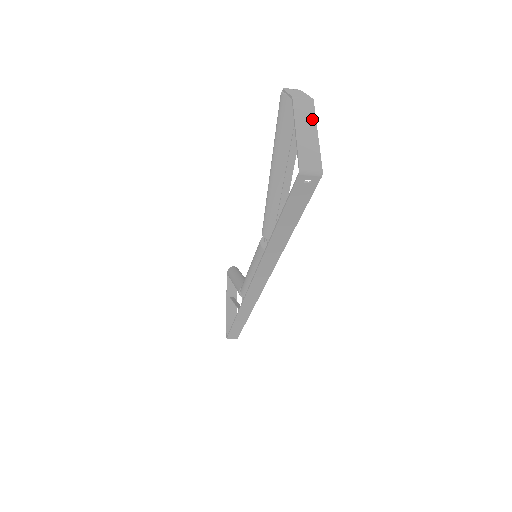
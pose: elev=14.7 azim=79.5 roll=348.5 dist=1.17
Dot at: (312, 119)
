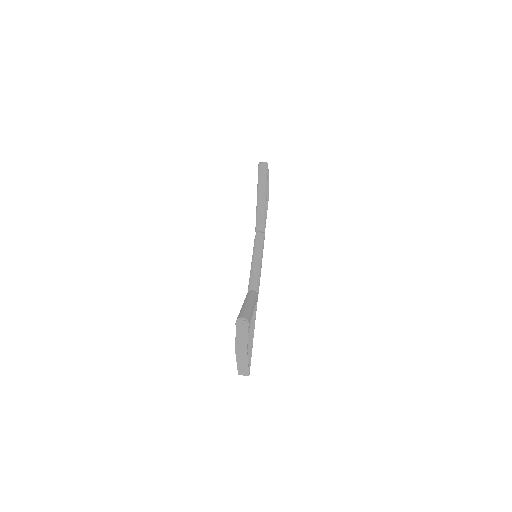
Dot at: (246, 360)
